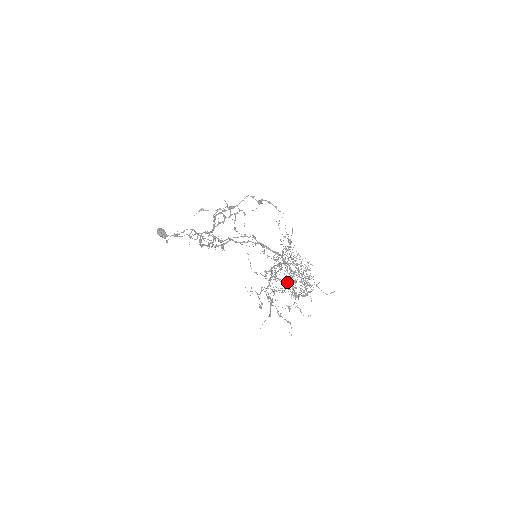
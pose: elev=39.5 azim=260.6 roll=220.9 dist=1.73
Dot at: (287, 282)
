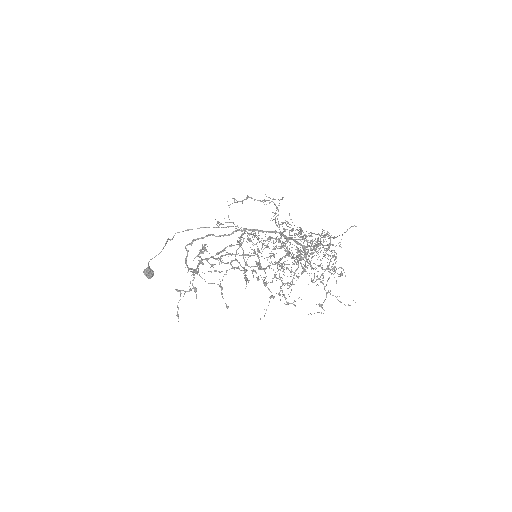
Dot at: (297, 260)
